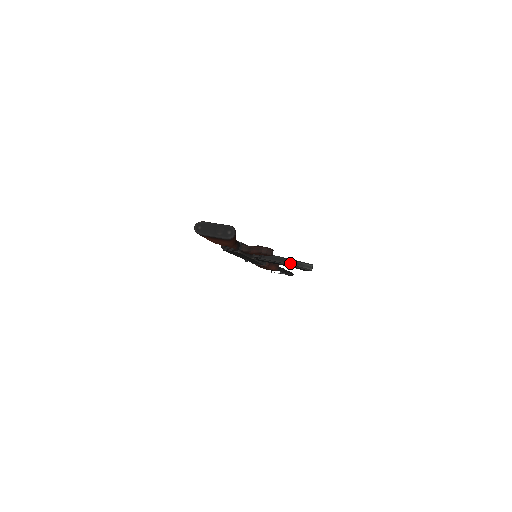
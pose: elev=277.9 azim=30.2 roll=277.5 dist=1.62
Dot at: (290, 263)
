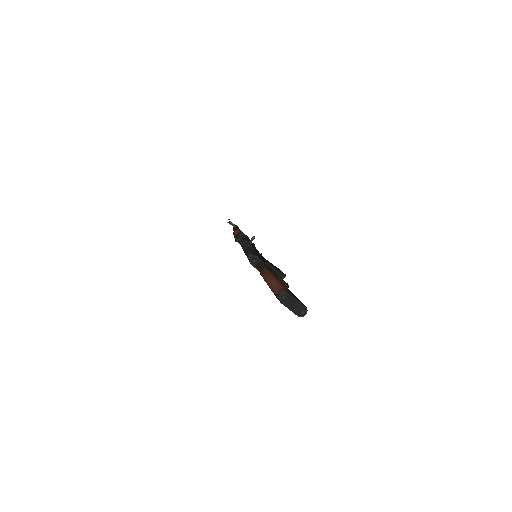
Dot at: (277, 274)
